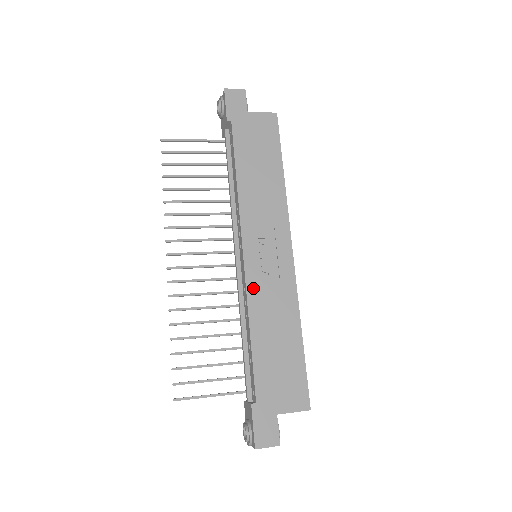
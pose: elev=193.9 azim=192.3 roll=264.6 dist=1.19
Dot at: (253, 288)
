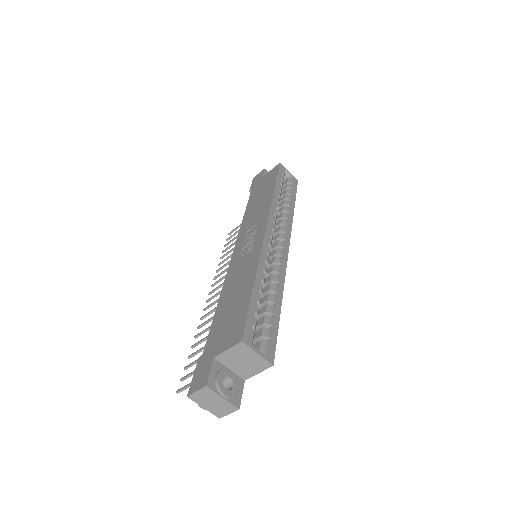
Dot at: (231, 271)
